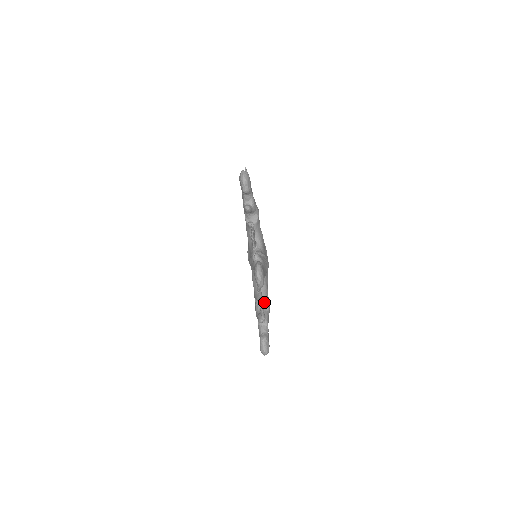
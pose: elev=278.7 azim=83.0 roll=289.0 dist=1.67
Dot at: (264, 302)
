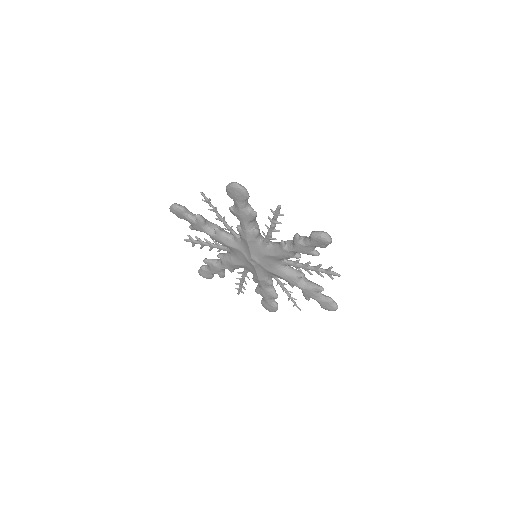
Dot at: (289, 242)
